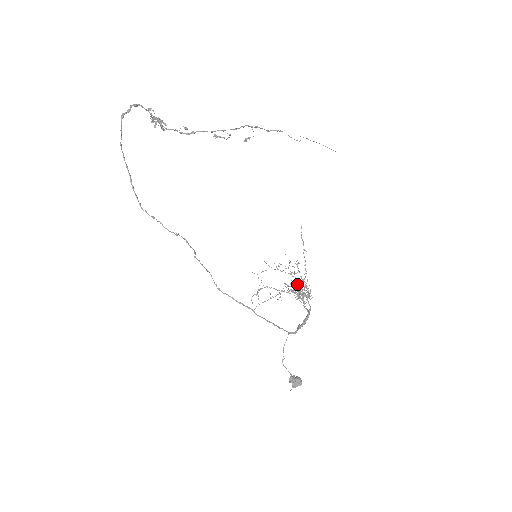
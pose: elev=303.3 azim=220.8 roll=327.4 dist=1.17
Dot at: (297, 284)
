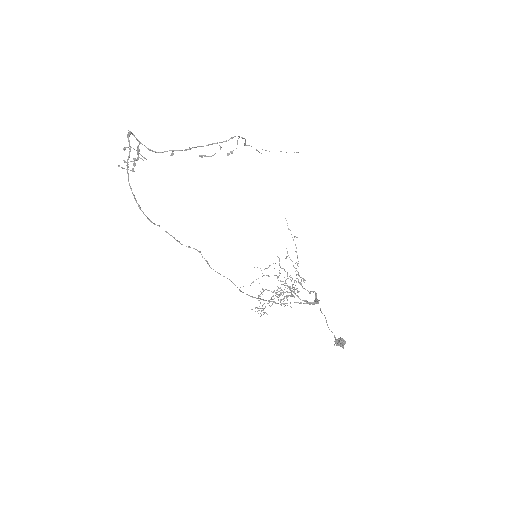
Dot at: (290, 277)
